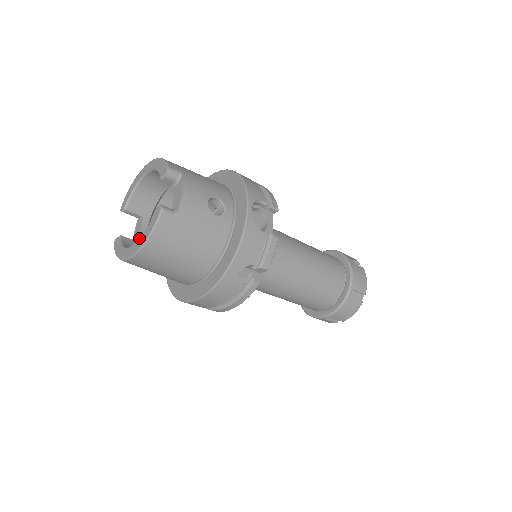
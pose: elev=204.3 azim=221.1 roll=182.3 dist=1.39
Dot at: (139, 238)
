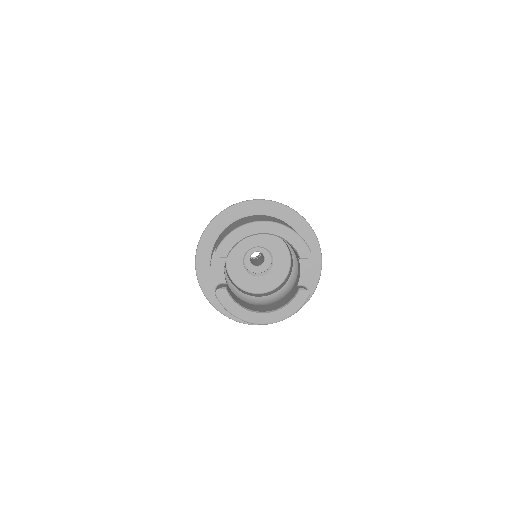
Dot at: (225, 279)
